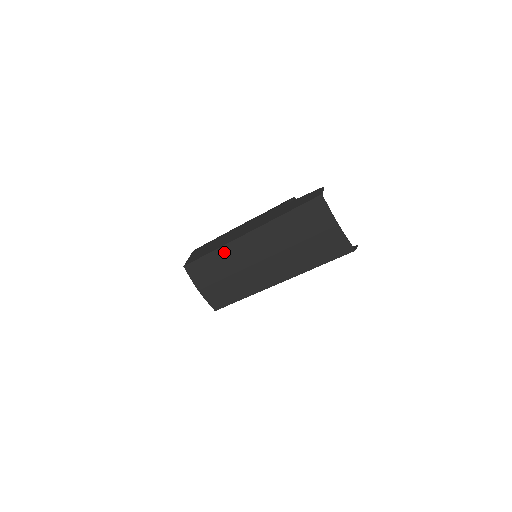
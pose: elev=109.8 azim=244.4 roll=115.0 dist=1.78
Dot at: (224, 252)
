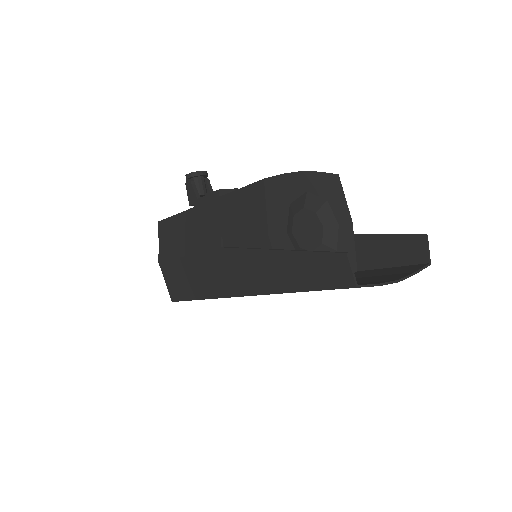
Dot at: occluded
